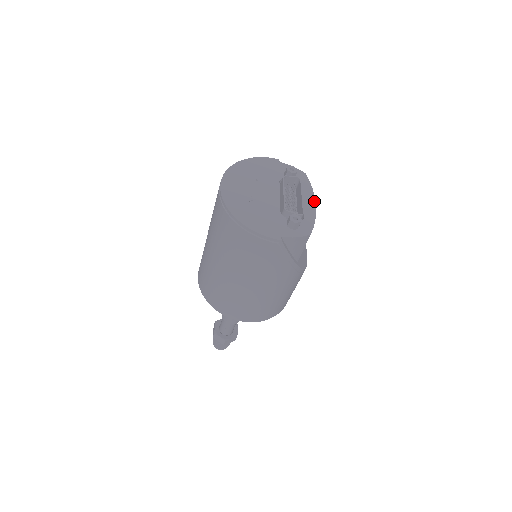
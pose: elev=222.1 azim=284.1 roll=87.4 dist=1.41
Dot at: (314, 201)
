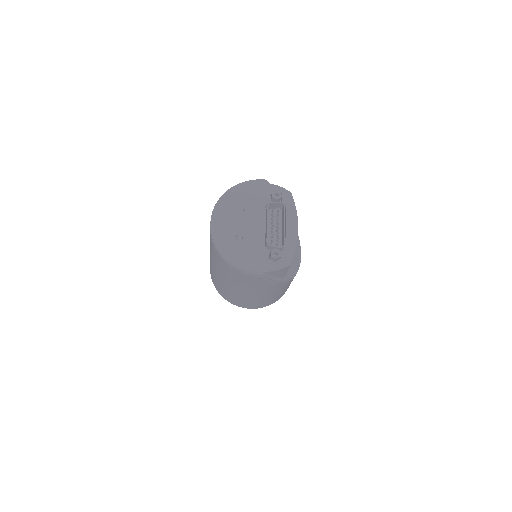
Dot at: (297, 226)
